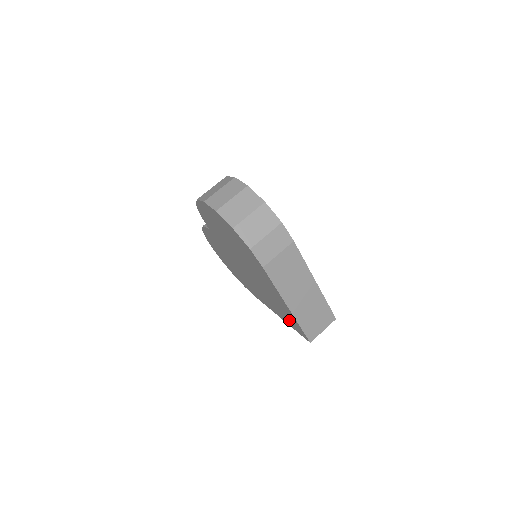
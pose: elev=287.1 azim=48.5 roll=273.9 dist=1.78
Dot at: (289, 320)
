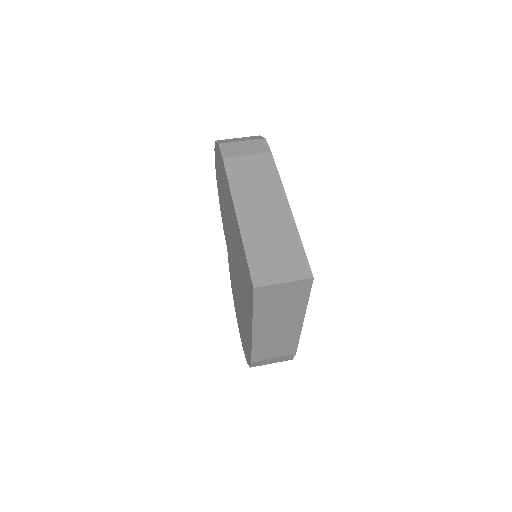
Dot at: (247, 283)
